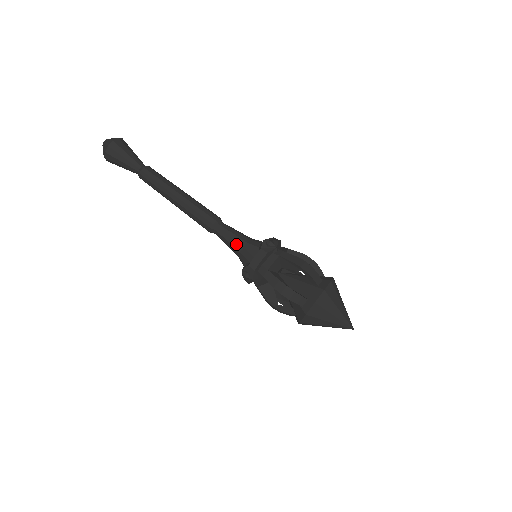
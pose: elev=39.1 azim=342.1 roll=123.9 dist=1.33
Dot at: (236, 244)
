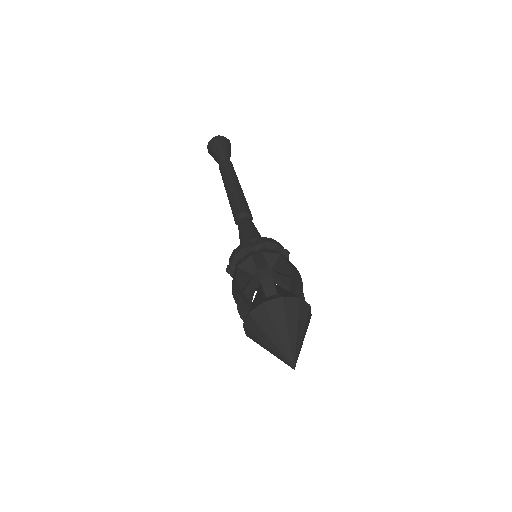
Dot at: (241, 238)
